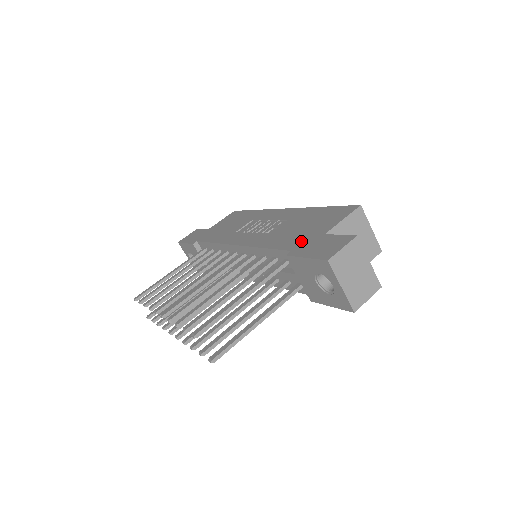
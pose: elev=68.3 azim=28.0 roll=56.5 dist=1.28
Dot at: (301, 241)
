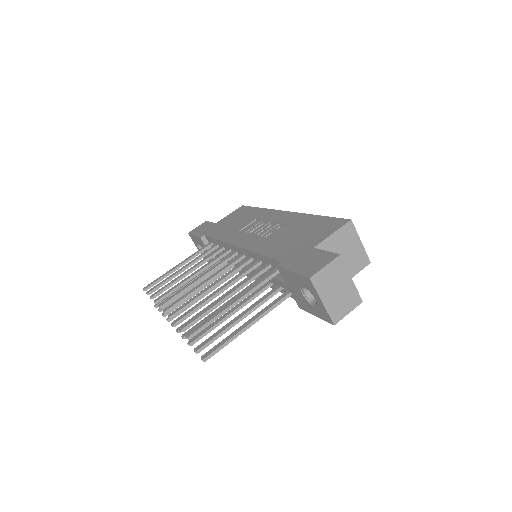
Dot at: (292, 252)
